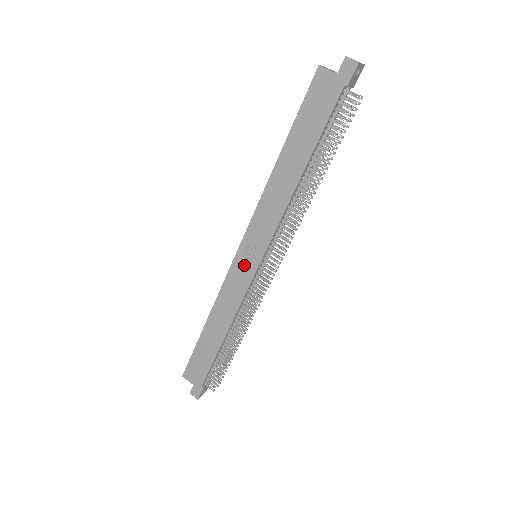
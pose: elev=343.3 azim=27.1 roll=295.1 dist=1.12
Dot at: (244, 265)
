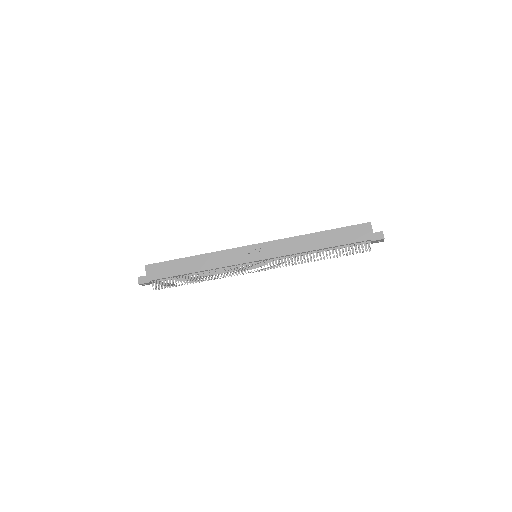
Dot at: (248, 253)
